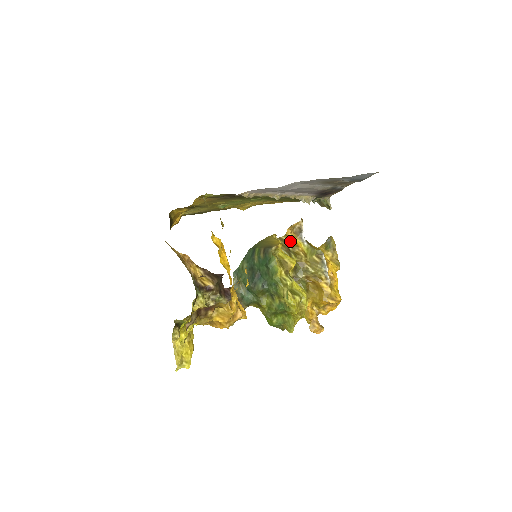
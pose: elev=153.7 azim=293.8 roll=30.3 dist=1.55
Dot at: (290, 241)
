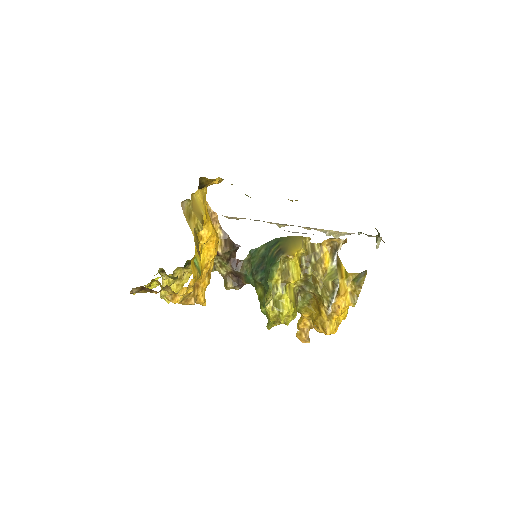
Dot at: (319, 253)
